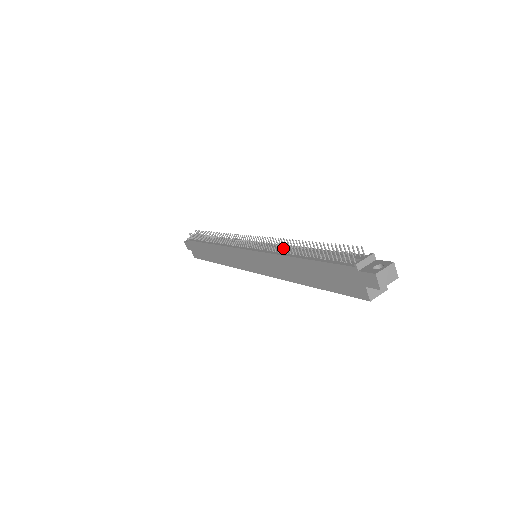
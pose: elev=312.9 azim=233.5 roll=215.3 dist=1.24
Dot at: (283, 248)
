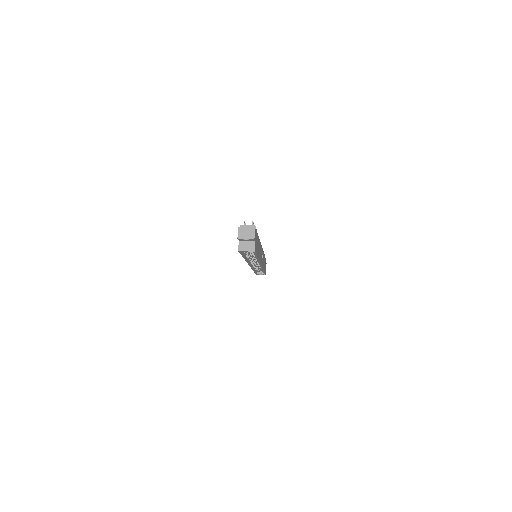
Dot at: occluded
